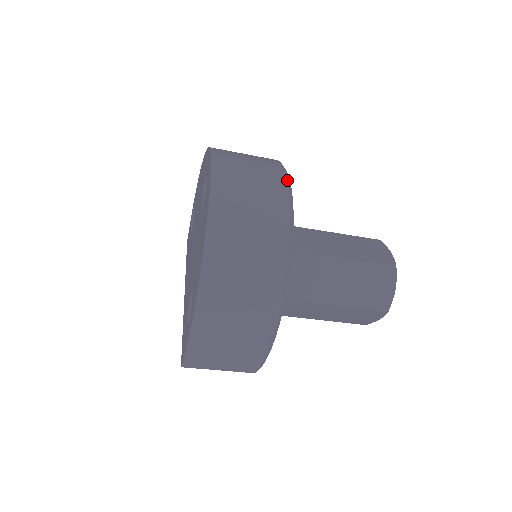
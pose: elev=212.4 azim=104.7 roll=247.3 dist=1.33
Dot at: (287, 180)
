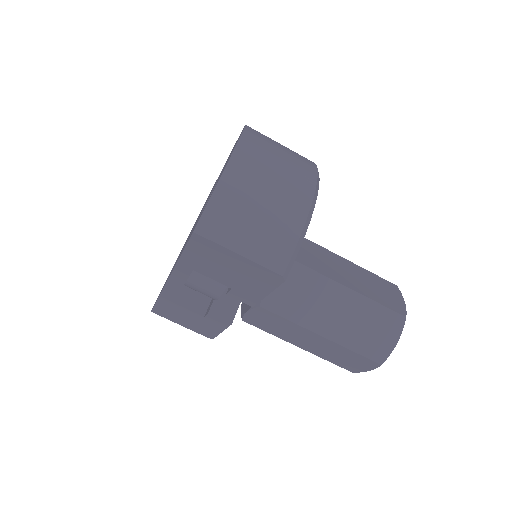
Dot at: occluded
